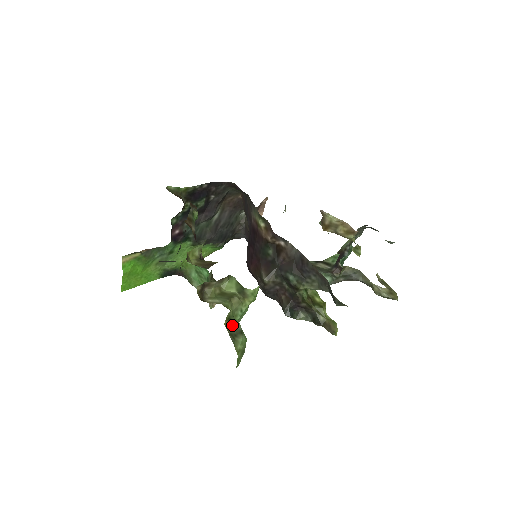
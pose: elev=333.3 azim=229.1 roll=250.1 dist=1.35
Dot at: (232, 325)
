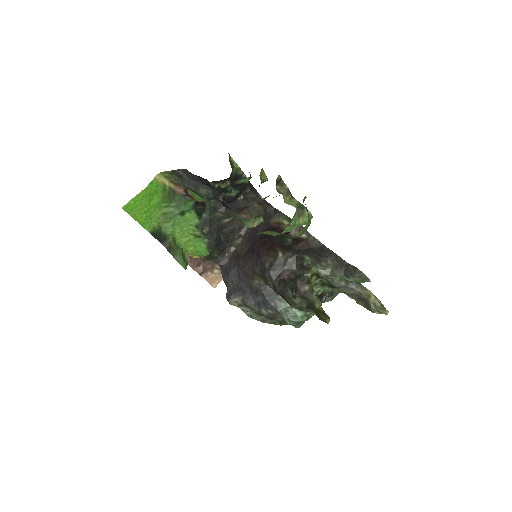
Dot at: occluded
